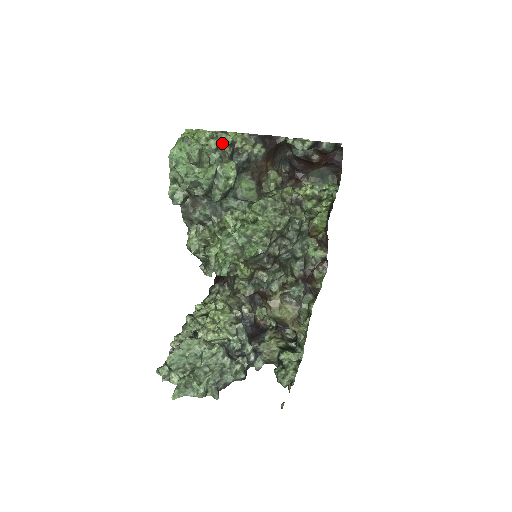
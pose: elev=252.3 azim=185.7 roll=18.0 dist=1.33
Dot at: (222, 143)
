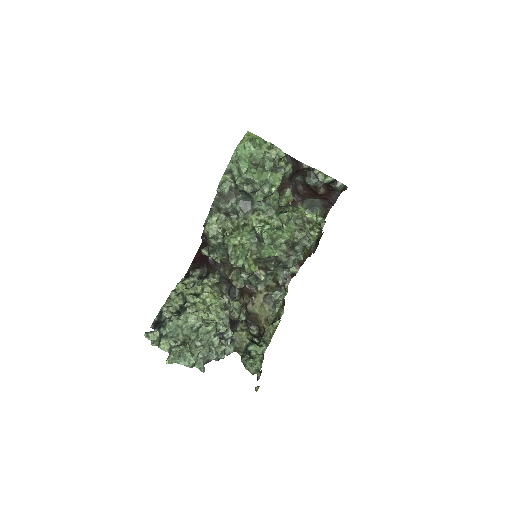
Dot at: occluded
